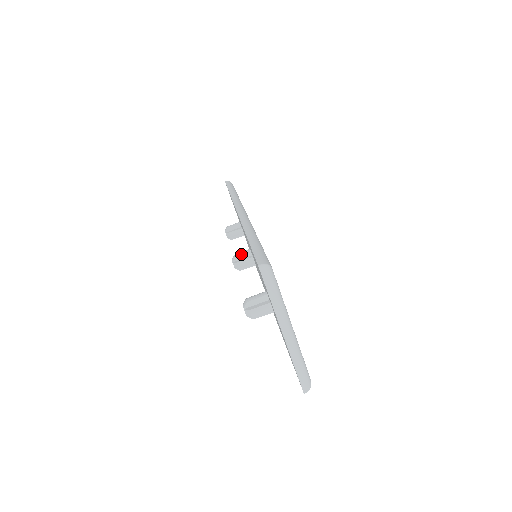
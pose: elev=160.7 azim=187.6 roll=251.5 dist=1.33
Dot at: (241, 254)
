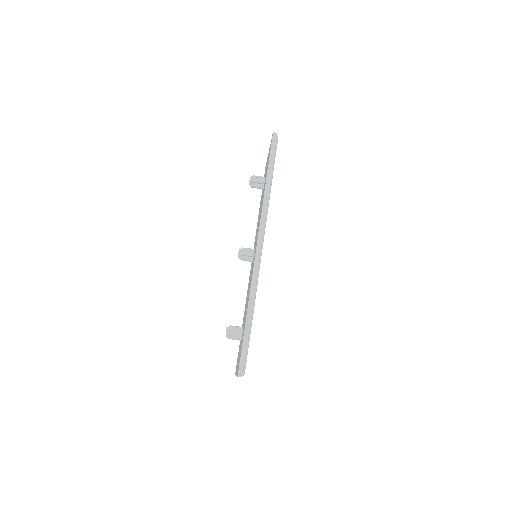
Dot at: (246, 255)
